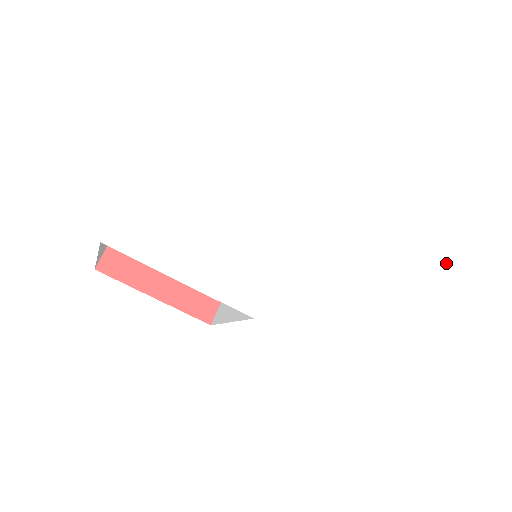
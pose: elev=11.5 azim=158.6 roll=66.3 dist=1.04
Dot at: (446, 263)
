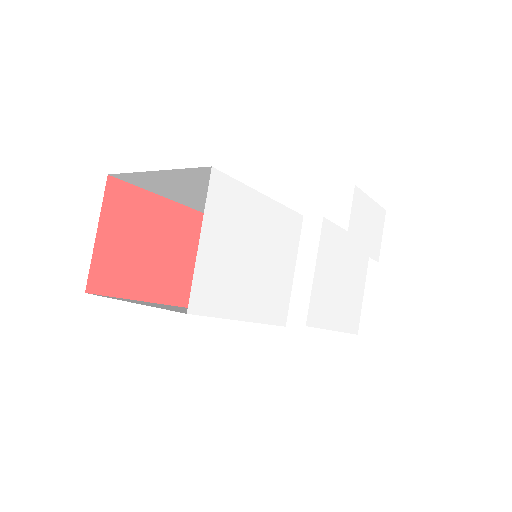
Dot at: (372, 228)
